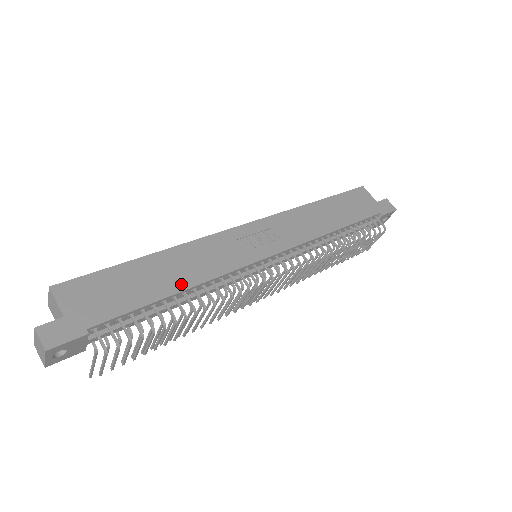
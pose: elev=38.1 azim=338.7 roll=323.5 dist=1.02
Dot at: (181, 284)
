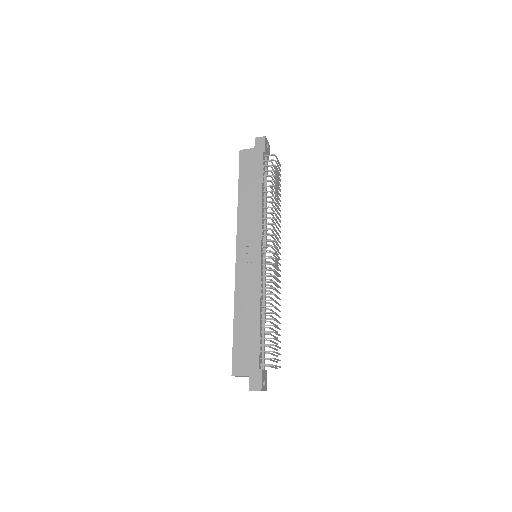
Dot at: (256, 313)
